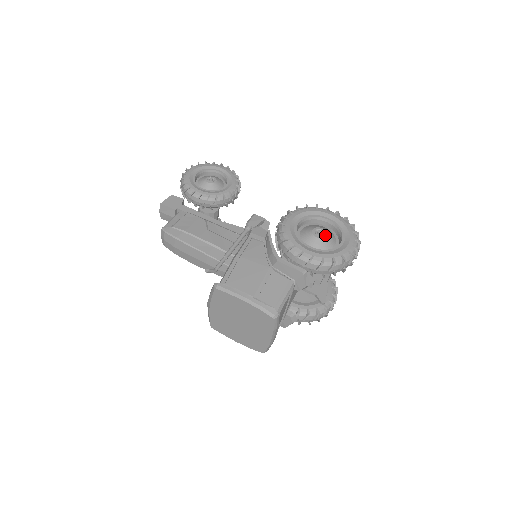
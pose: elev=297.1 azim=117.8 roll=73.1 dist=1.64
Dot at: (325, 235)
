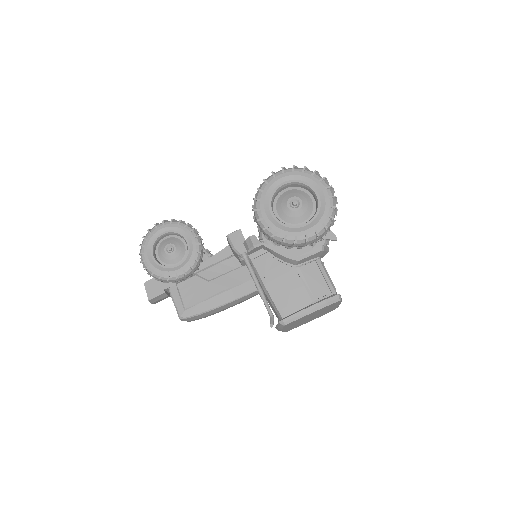
Dot at: (300, 201)
